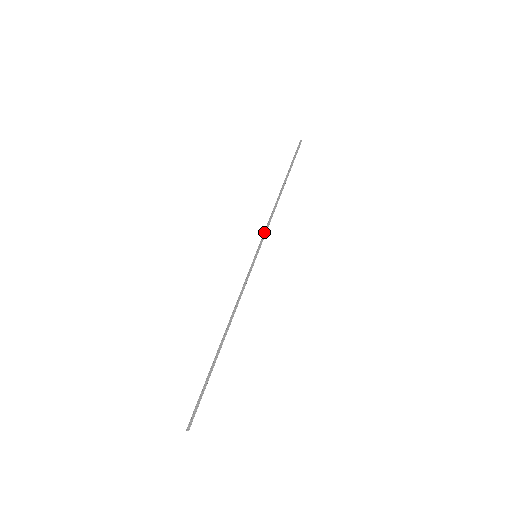
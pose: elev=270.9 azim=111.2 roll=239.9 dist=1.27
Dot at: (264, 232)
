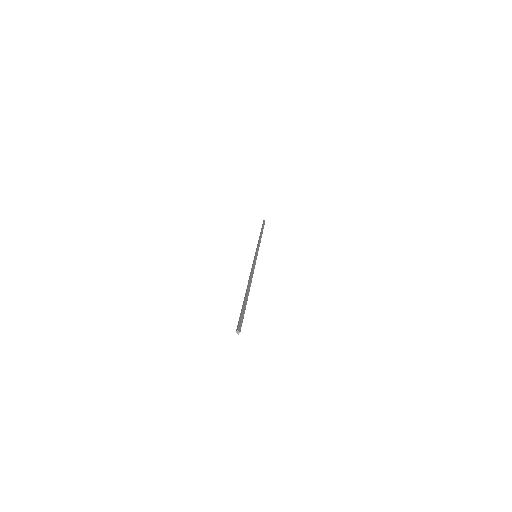
Dot at: (258, 247)
